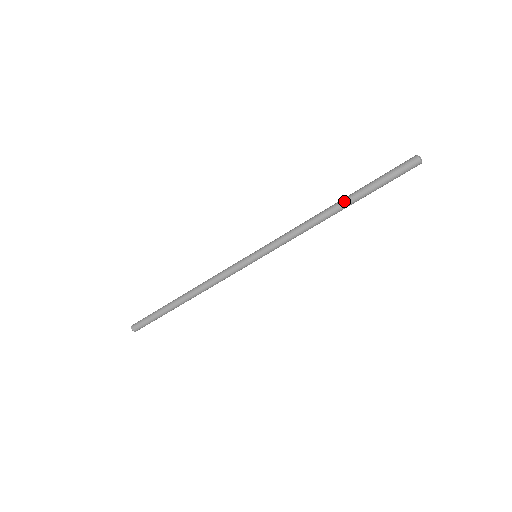
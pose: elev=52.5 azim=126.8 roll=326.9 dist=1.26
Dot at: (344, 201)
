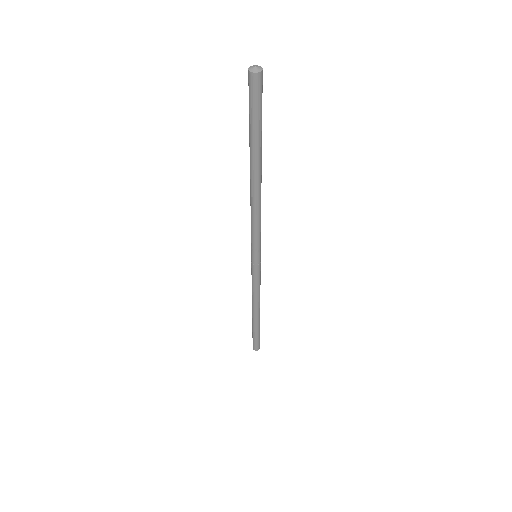
Dot at: (250, 165)
